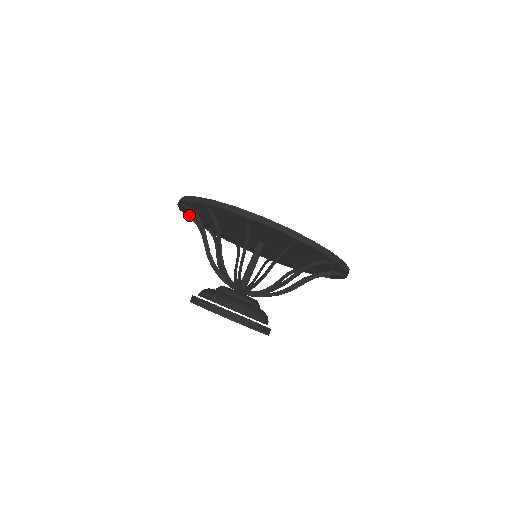
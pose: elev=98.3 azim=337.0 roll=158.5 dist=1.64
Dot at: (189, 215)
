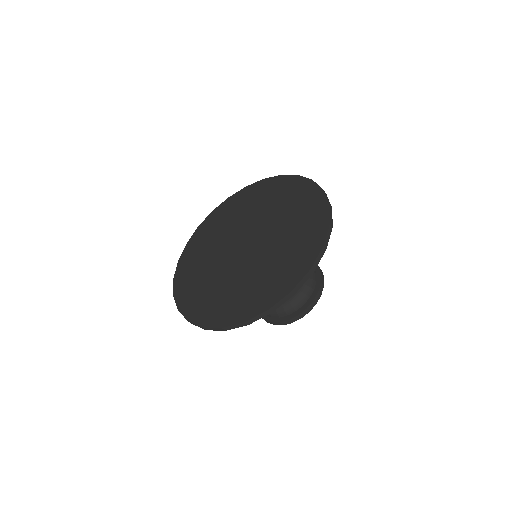
Dot at: occluded
